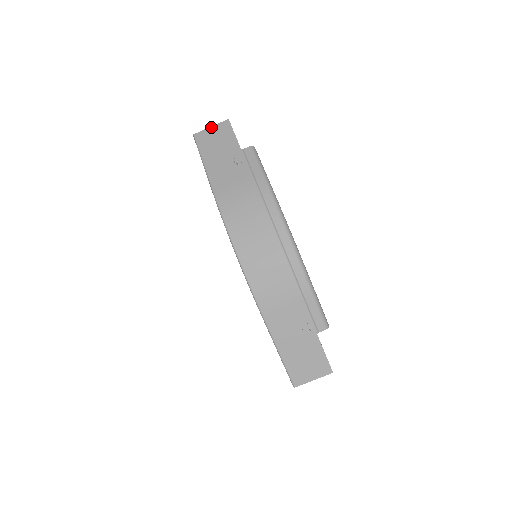
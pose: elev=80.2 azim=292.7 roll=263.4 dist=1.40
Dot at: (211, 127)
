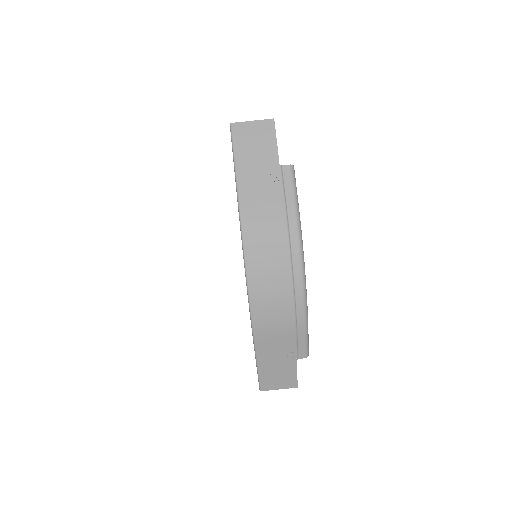
Dot at: (252, 121)
